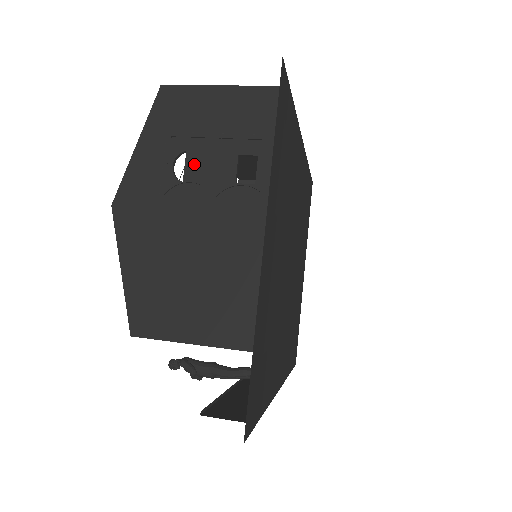
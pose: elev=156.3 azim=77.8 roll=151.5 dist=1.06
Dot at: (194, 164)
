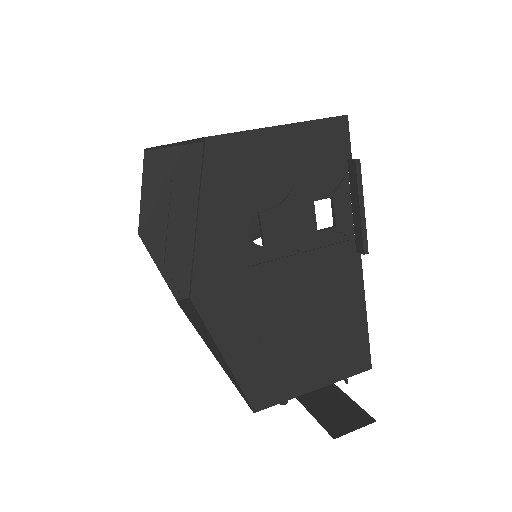
Dot at: (271, 224)
